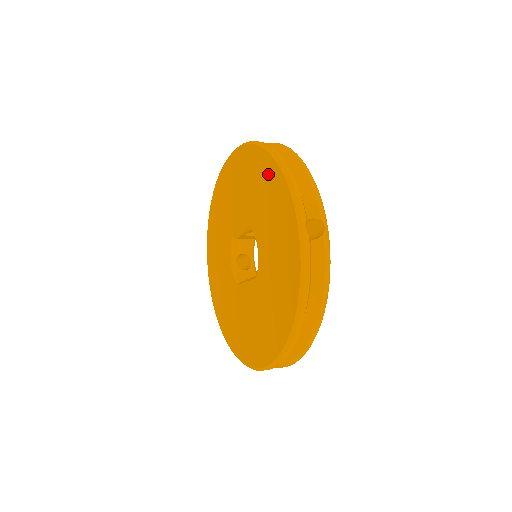
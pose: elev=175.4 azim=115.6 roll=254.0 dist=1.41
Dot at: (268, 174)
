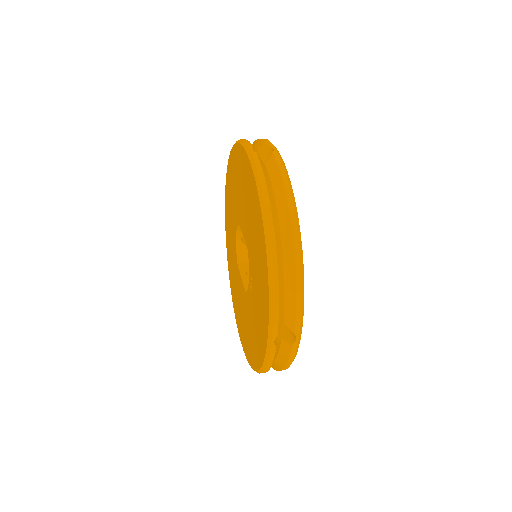
Dot at: (262, 254)
